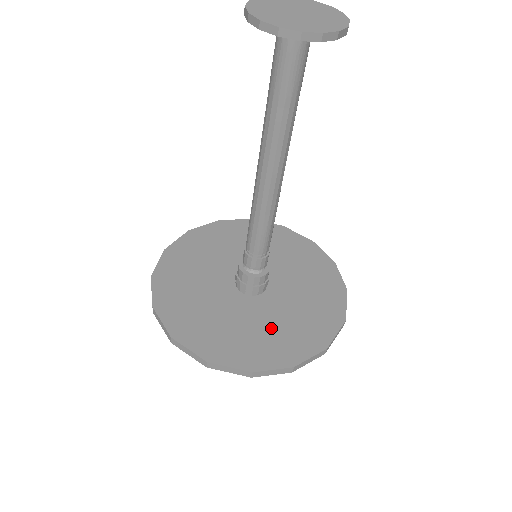
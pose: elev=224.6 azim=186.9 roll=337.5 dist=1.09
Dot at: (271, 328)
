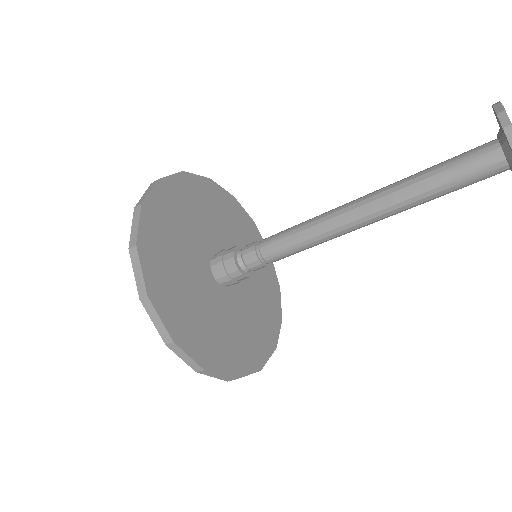
Dot at: (211, 320)
